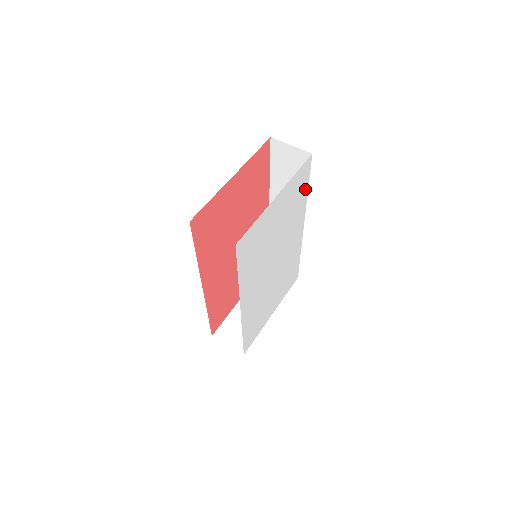
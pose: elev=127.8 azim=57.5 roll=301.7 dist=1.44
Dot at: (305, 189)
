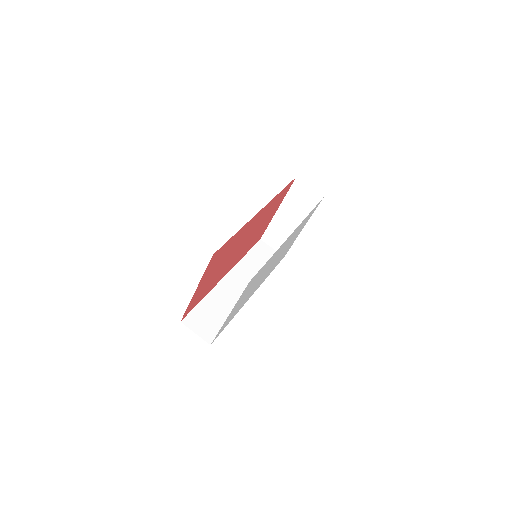
Dot at: (265, 264)
